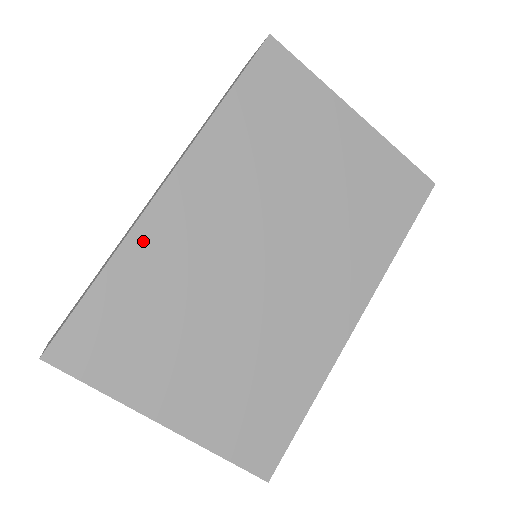
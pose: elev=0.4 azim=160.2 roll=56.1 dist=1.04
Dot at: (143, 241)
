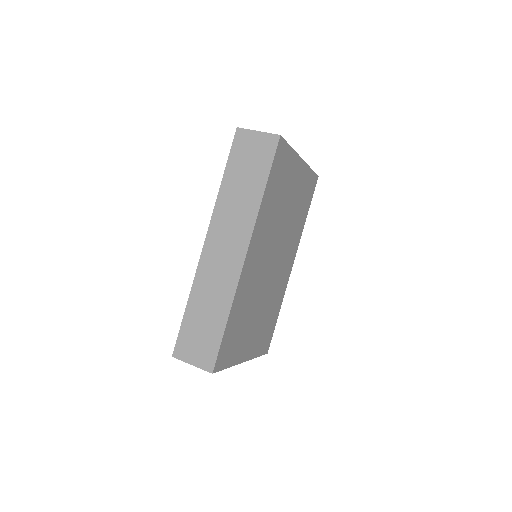
Dot at: (240, 291)
